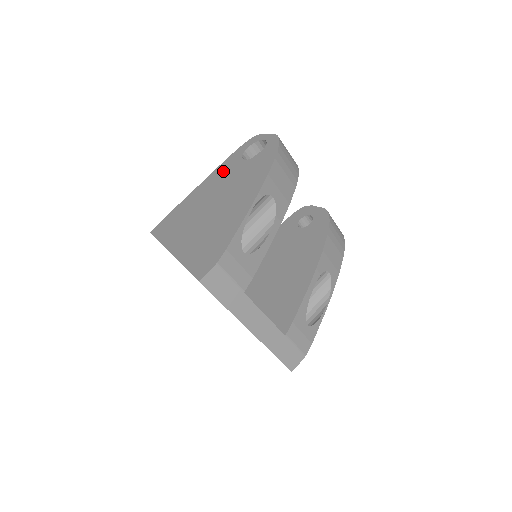
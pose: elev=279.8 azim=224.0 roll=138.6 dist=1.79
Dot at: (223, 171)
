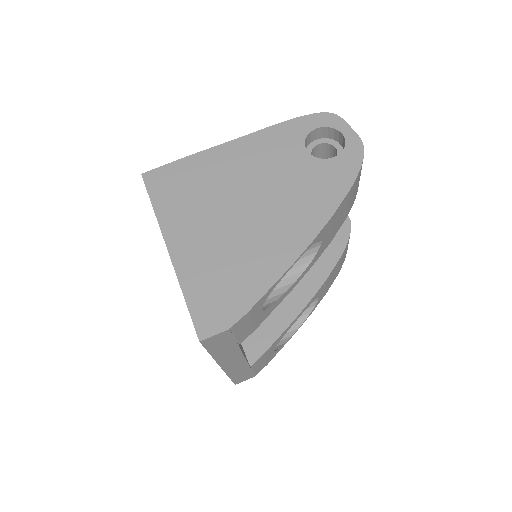
Dot at: (272, 145)
